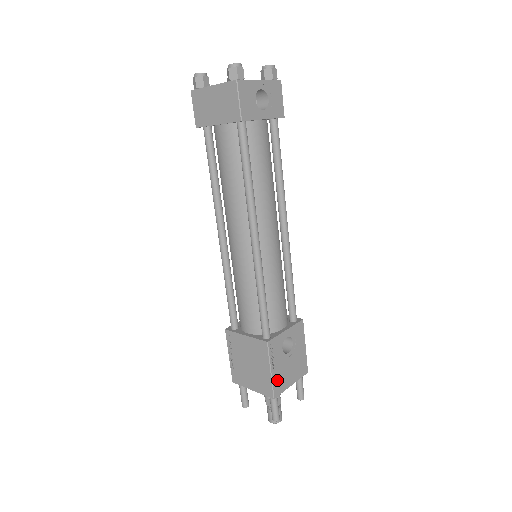
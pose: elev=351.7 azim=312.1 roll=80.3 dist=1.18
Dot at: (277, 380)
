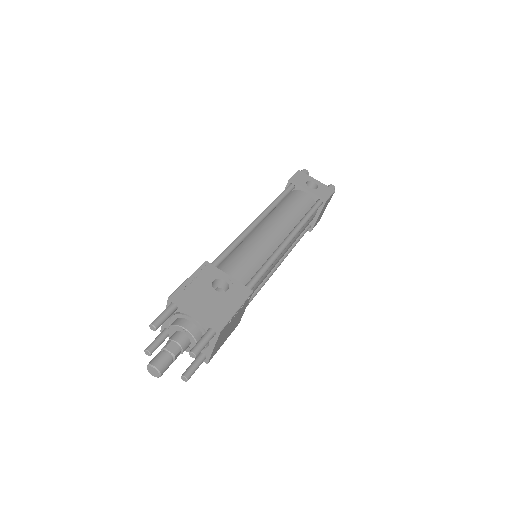
Dot at: (186, 291)
